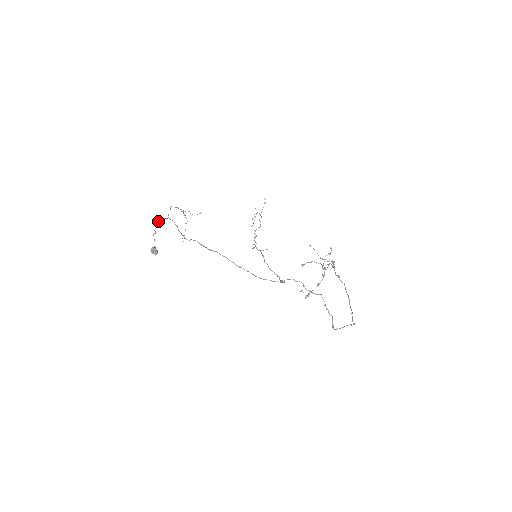
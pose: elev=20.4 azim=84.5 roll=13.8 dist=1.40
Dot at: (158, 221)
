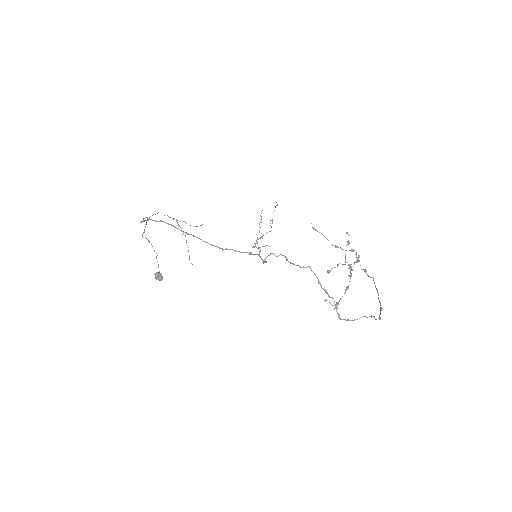
Dot at: (144, 231)
